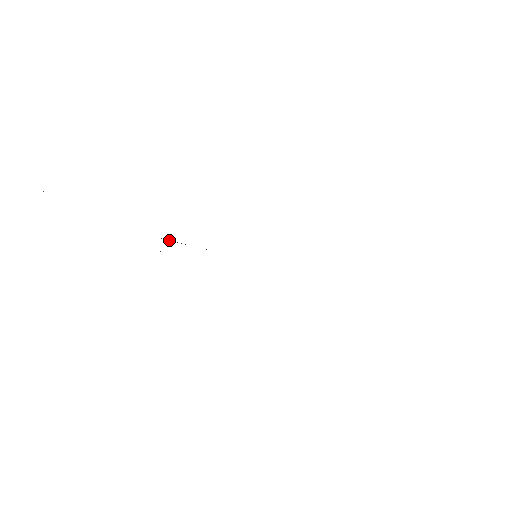
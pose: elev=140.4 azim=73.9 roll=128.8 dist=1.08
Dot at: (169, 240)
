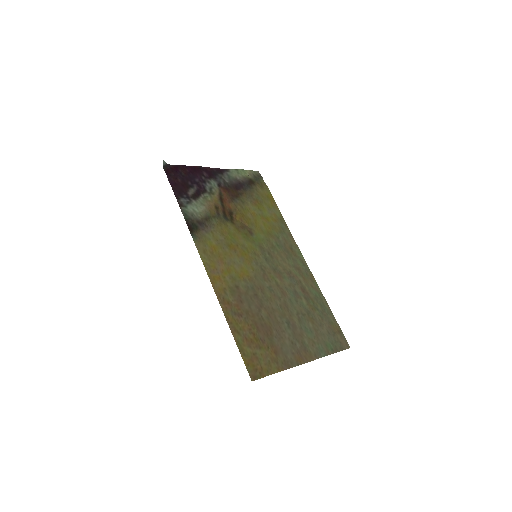
Dot at: (232, 208)
